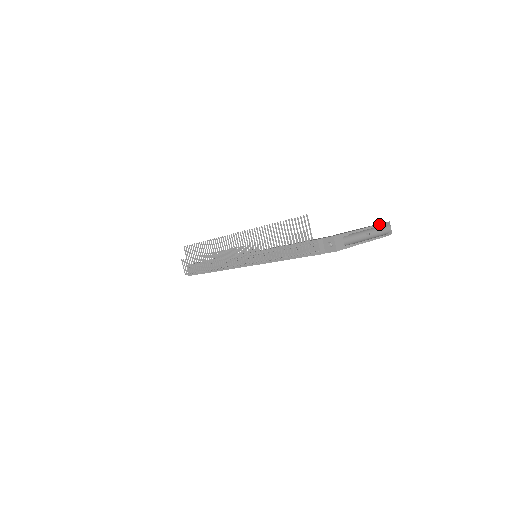
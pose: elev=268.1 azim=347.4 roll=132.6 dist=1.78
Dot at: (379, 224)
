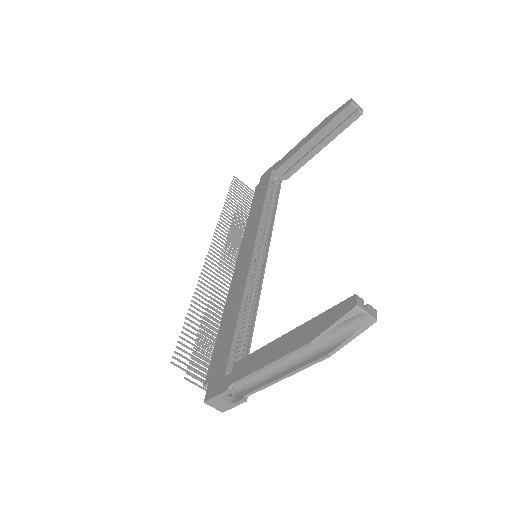
Dot at: (303, 345)
